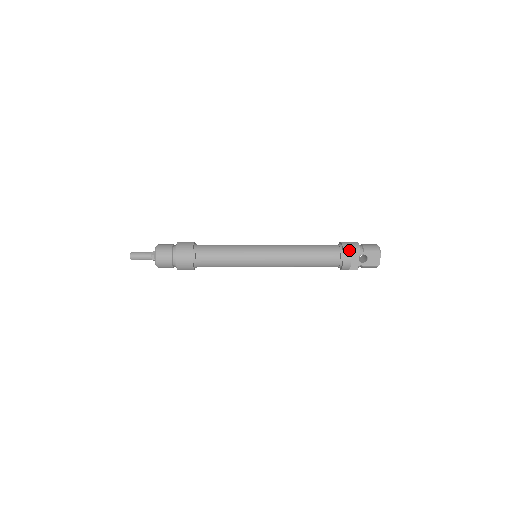
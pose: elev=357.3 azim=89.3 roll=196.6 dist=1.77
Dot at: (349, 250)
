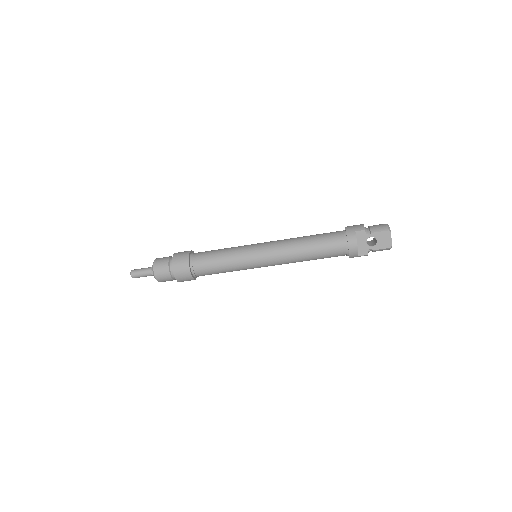
Dot at: (353, 234)
